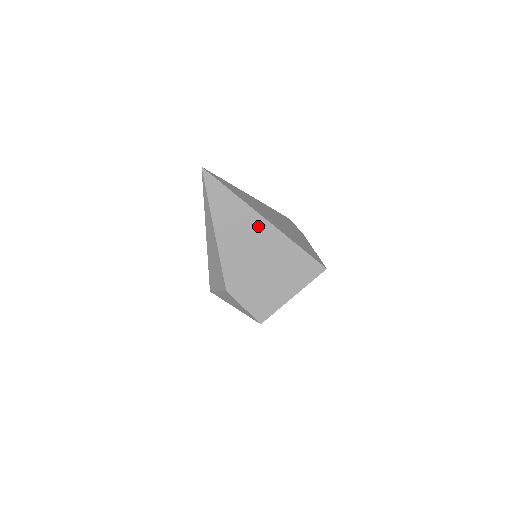
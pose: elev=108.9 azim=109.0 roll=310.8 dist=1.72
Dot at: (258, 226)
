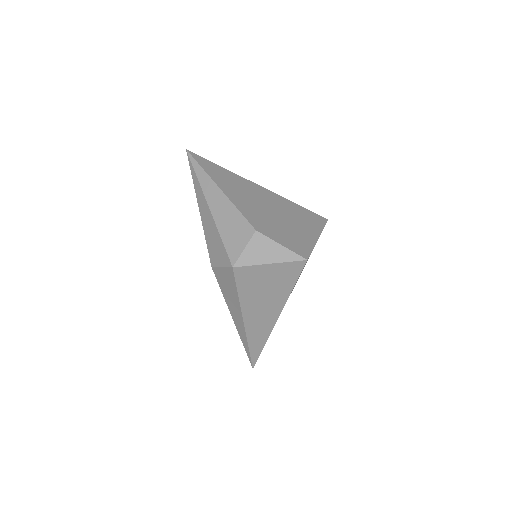
Dot at: (253, 188)
